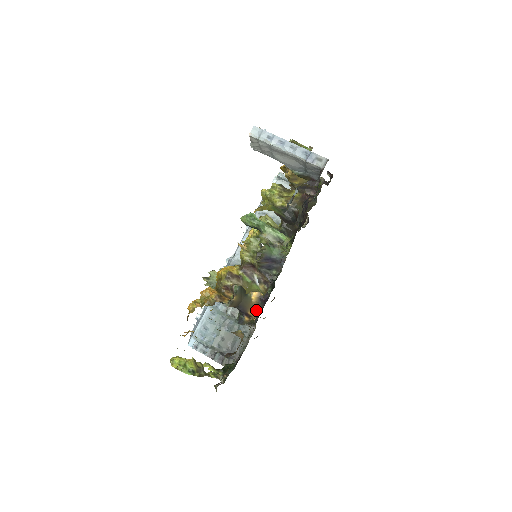
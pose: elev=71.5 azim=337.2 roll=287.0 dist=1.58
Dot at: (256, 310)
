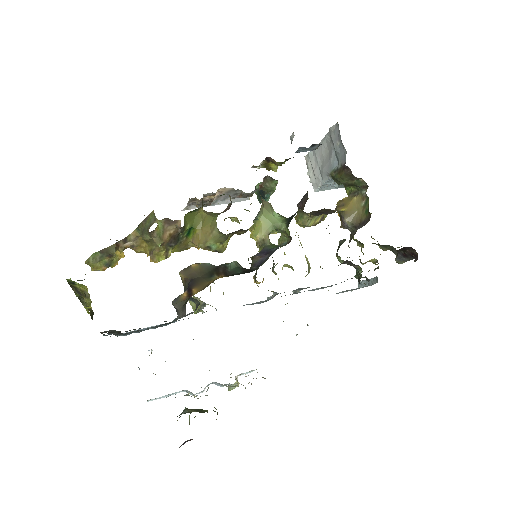
Dot at: occluded
